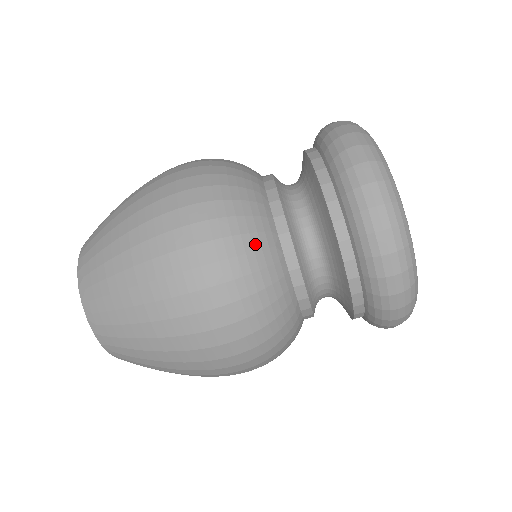
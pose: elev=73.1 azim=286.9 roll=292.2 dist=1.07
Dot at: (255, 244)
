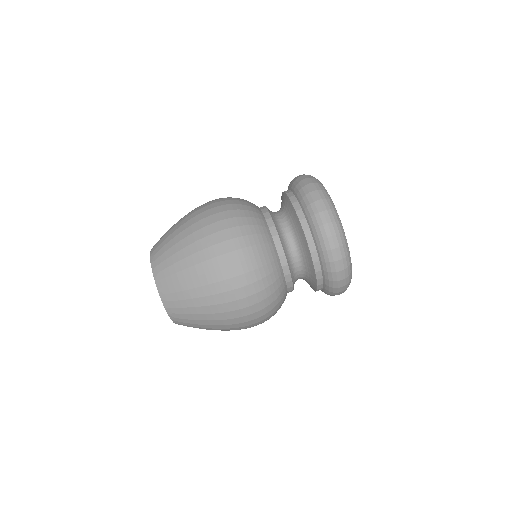
Dot at: (273, 279)
